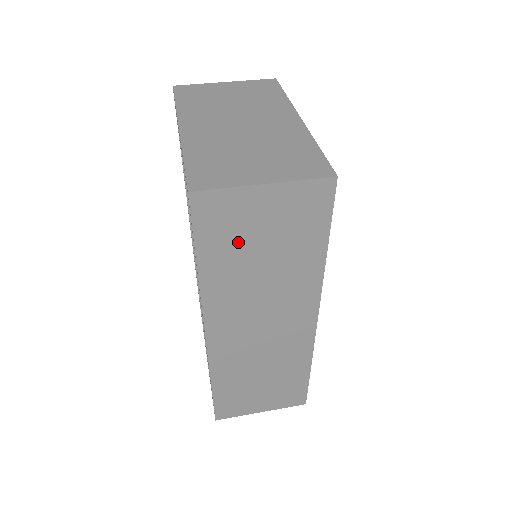
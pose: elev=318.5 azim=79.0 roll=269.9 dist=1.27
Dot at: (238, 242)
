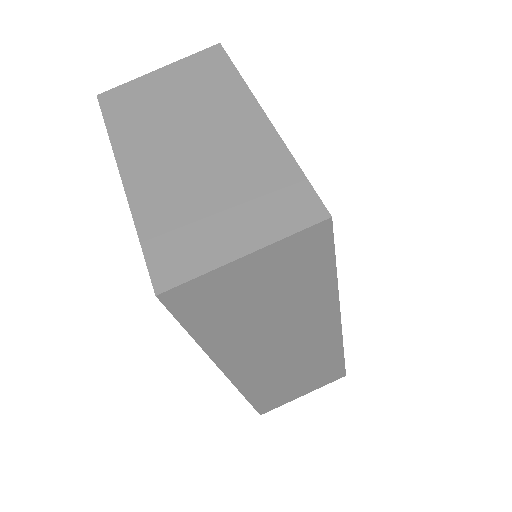
Dot at: (232, 308)
